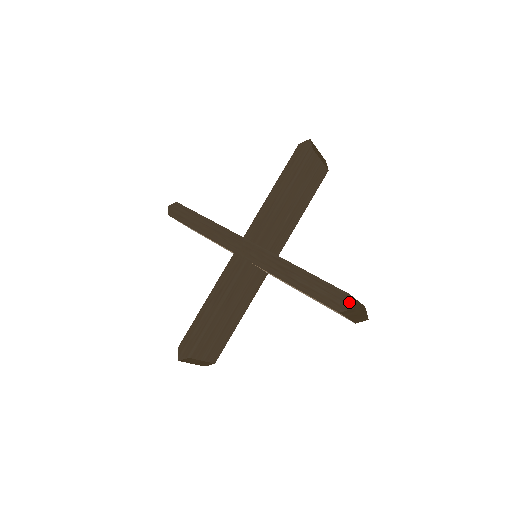
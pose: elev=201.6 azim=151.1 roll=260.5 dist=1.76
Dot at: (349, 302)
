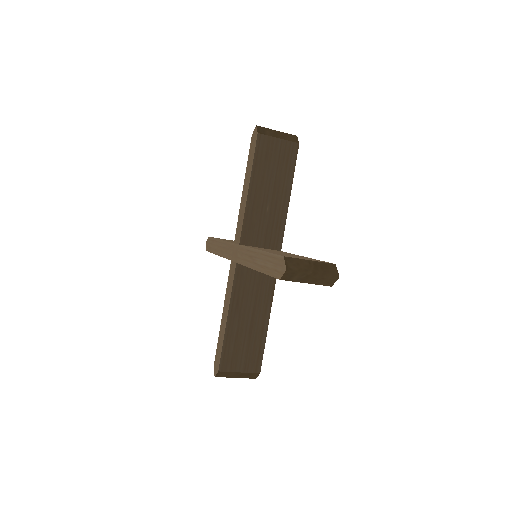
Dot at: (283, 265)
